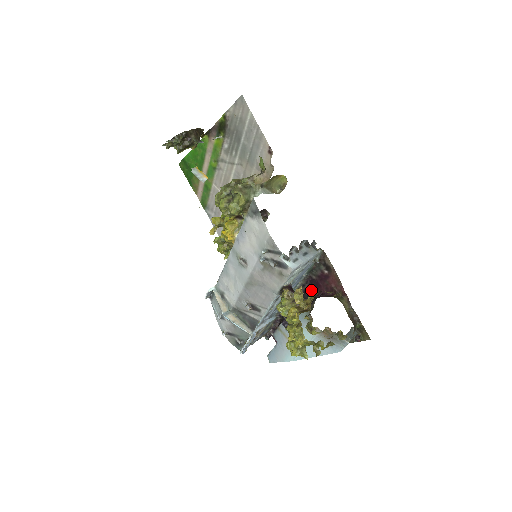
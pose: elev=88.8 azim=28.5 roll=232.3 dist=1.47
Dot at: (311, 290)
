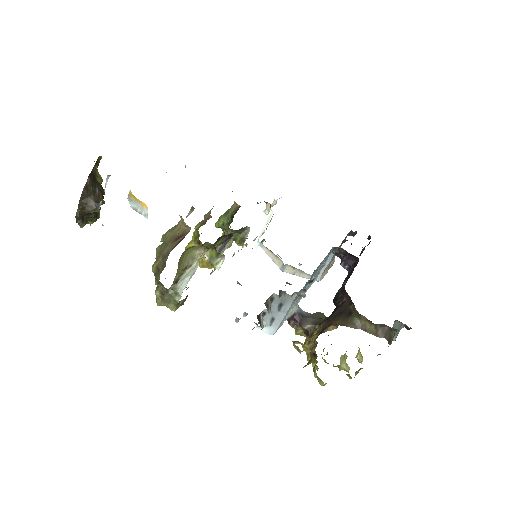
Dot at: occluded
